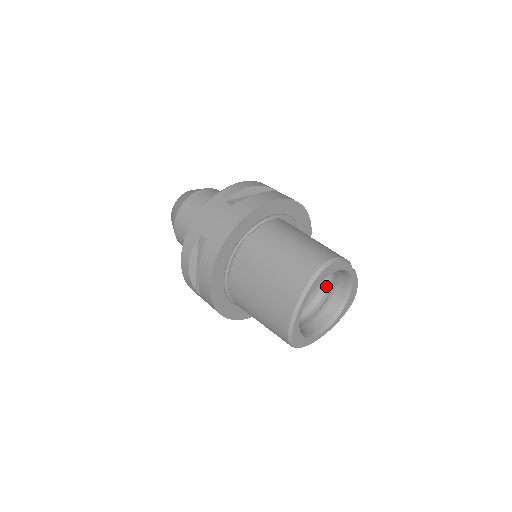
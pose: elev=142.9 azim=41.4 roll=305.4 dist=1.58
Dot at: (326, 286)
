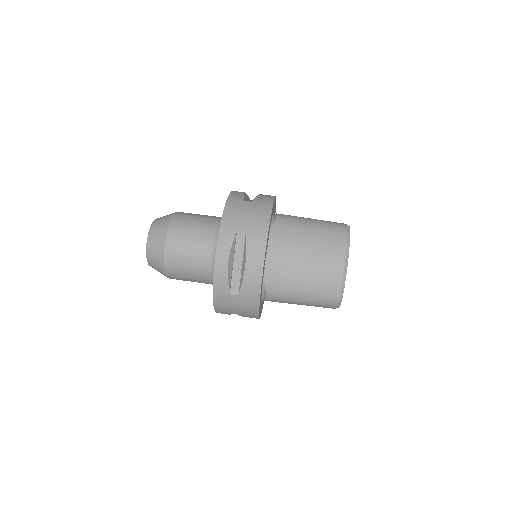
Dot at: occluded
